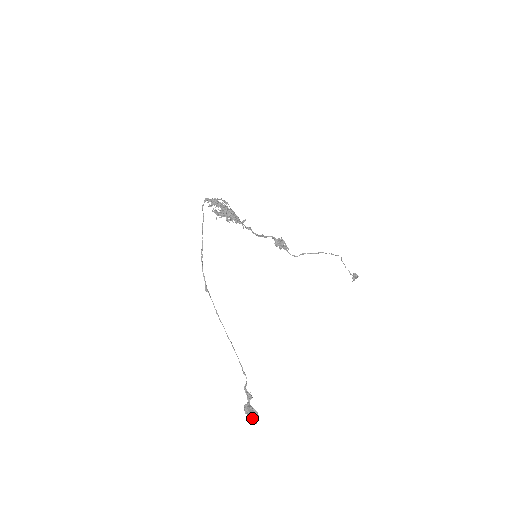
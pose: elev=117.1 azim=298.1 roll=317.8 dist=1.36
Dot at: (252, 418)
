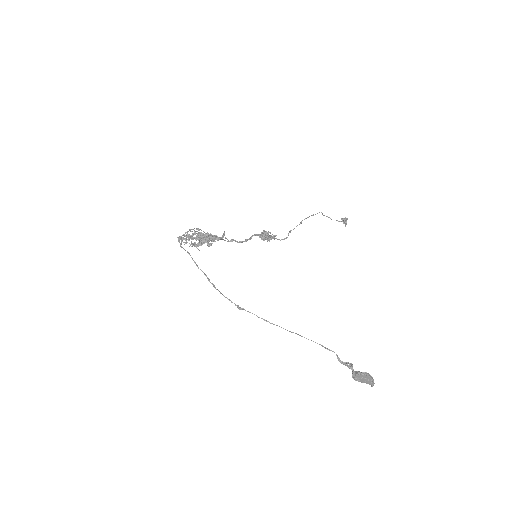
Dot at: (367, 381)
